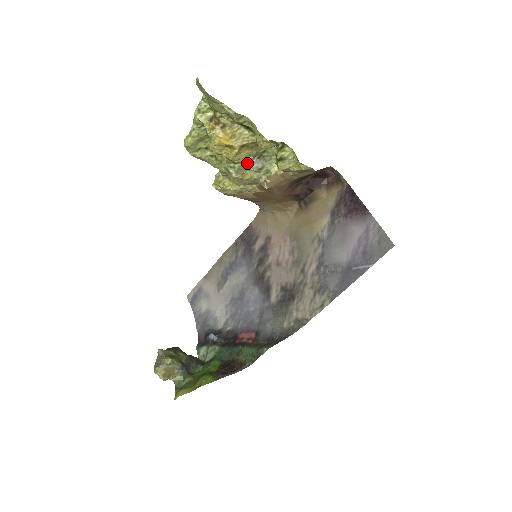
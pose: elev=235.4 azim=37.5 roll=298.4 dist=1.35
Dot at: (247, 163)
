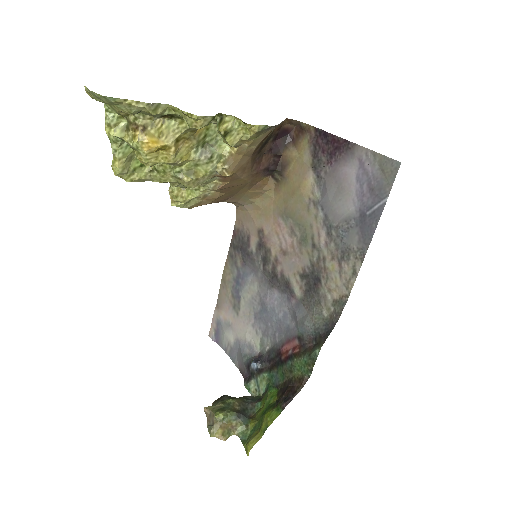
Dot at: (193, 158)
